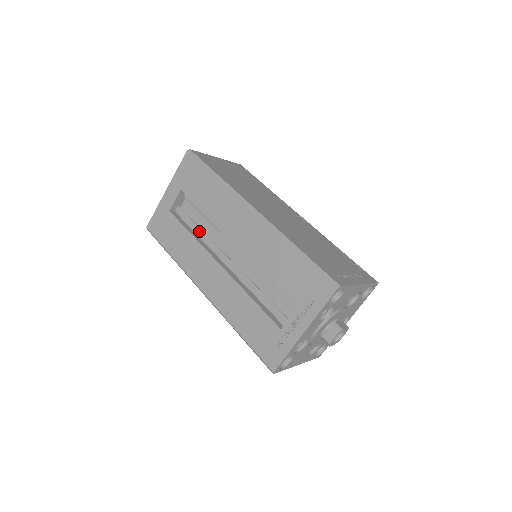
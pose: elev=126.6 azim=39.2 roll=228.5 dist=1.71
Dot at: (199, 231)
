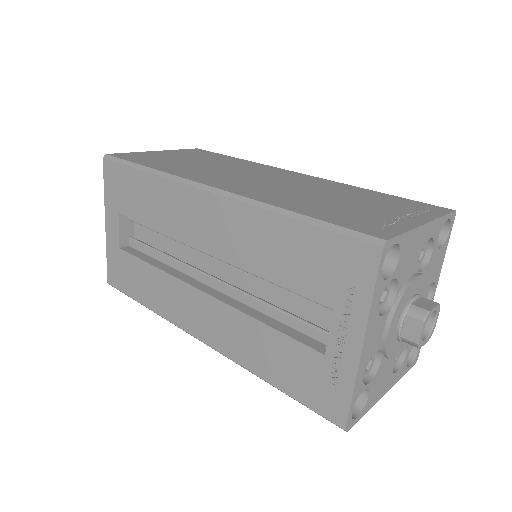
Dot at: (163, 257)
